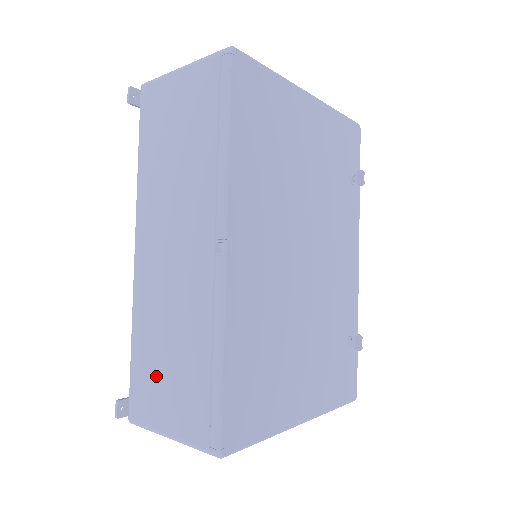
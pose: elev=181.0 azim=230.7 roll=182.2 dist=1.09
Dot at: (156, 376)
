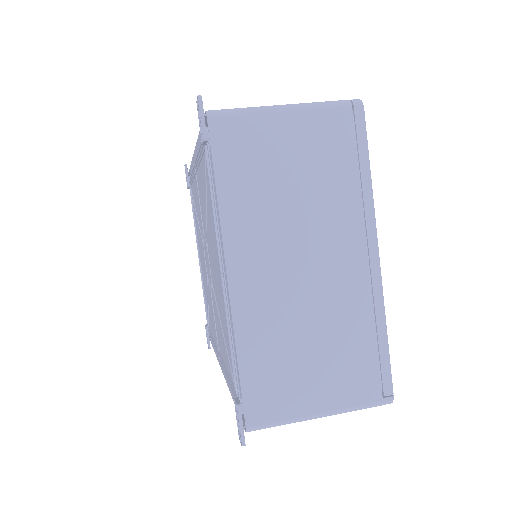
Dot at: occluded
